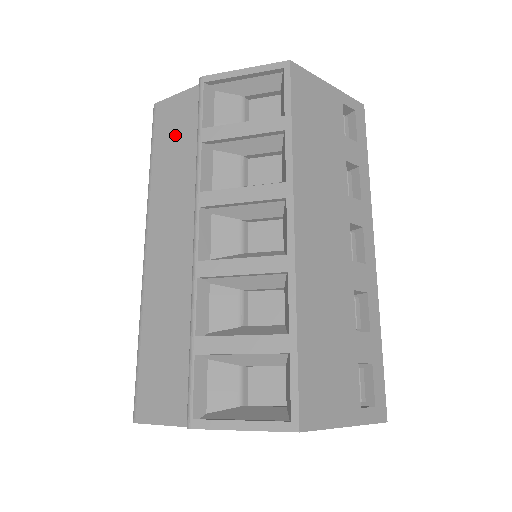
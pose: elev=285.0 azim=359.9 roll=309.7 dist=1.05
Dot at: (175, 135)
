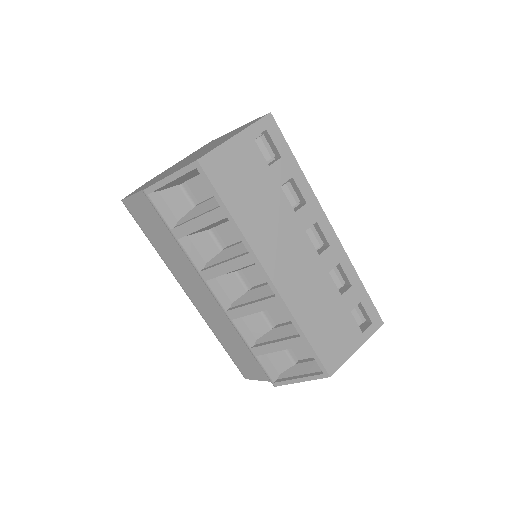
Dot at: (154, 226)
